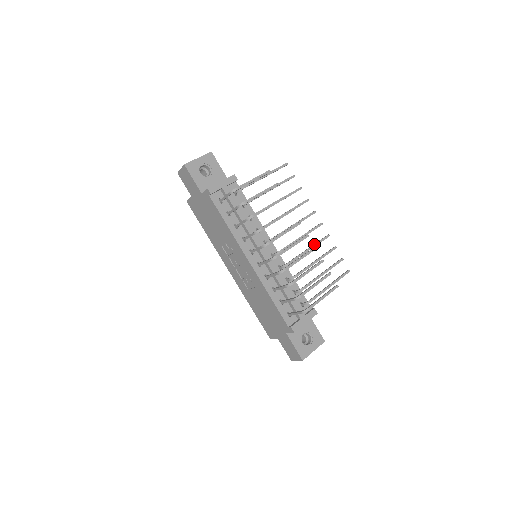
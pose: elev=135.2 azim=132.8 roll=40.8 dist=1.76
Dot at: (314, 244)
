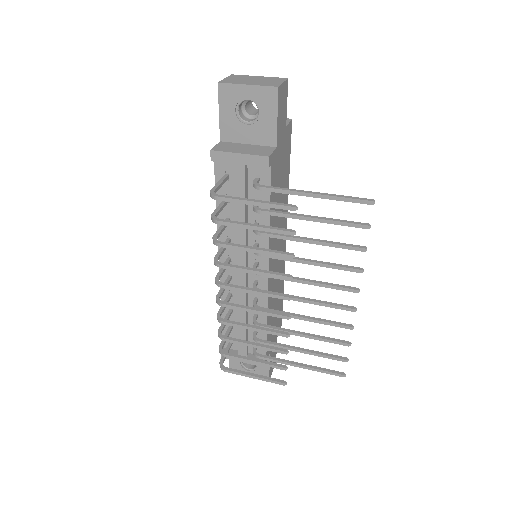
Dot at: (316, 319)
